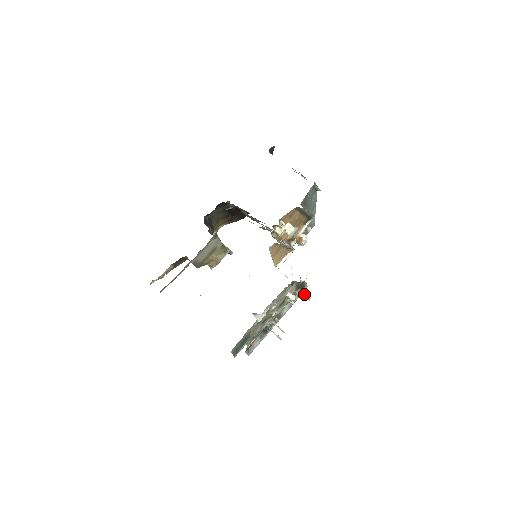
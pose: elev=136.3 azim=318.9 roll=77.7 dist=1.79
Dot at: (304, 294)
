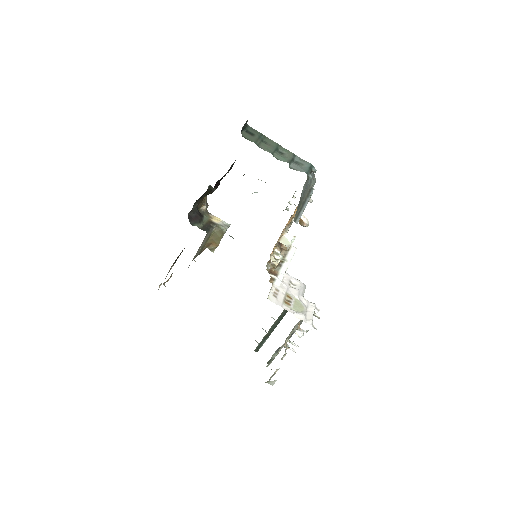
Dot at: occluded
